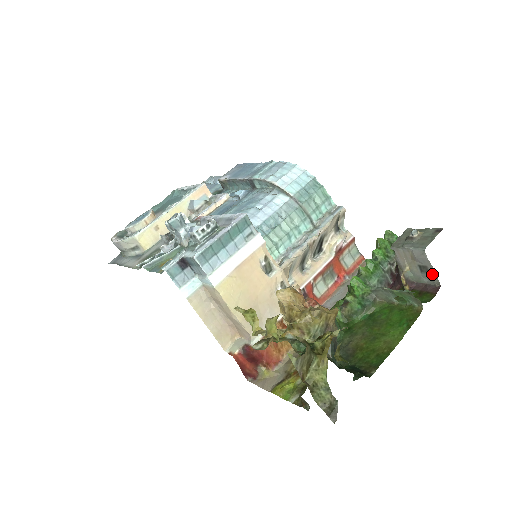
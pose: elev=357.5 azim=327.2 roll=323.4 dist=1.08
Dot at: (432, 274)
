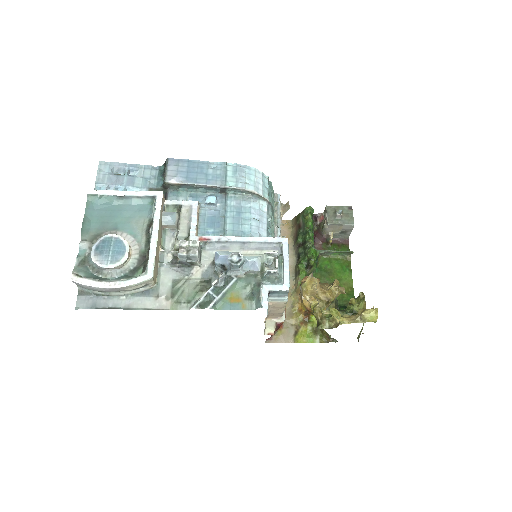
Dot at: (348, 234)
